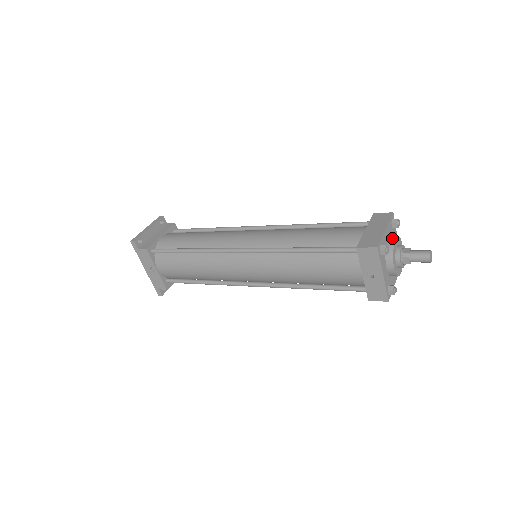
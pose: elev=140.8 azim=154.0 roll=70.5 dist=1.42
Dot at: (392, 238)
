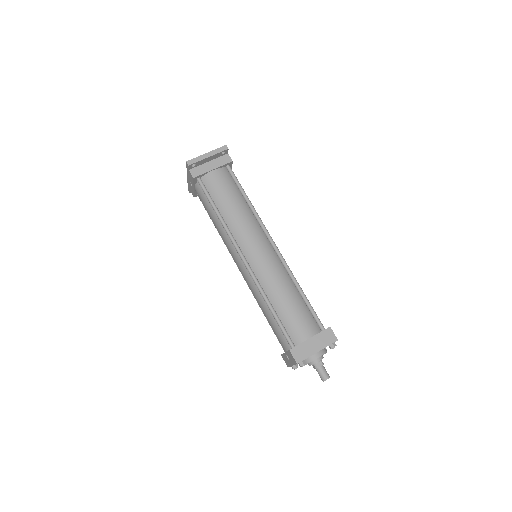
Dot at: (319, 354)
